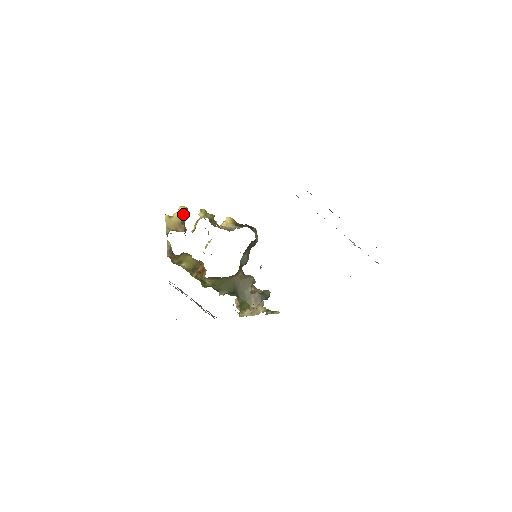
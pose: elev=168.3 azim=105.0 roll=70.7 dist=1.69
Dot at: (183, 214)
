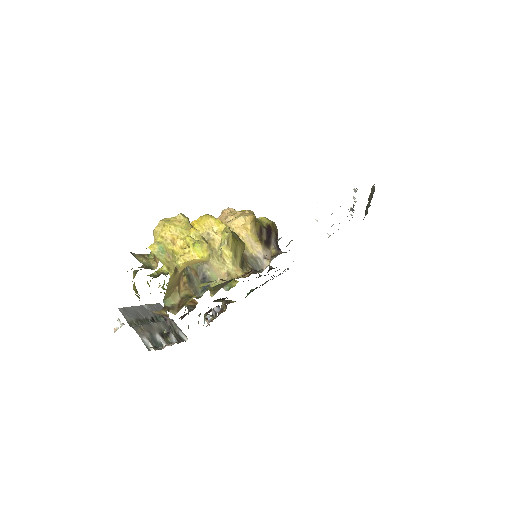
Dot at: occluded
